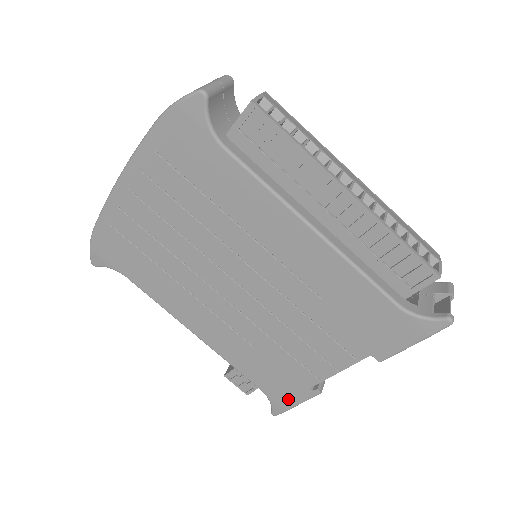
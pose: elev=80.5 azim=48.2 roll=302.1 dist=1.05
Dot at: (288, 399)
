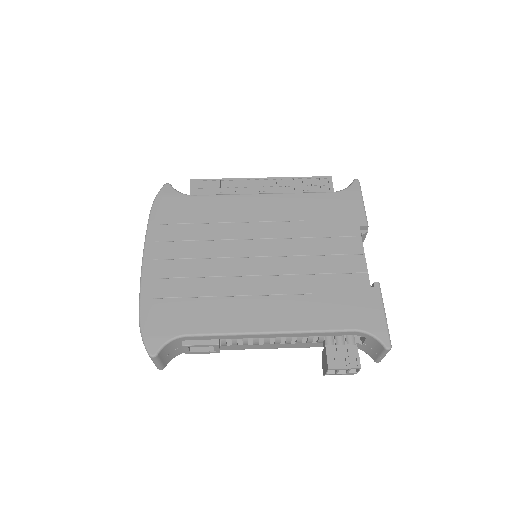
Dot at: (375, 314)
